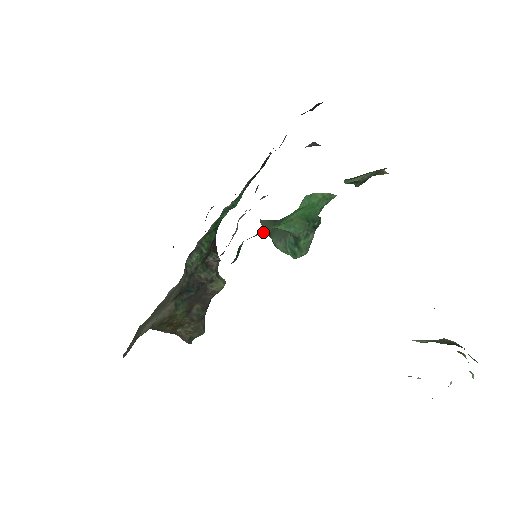
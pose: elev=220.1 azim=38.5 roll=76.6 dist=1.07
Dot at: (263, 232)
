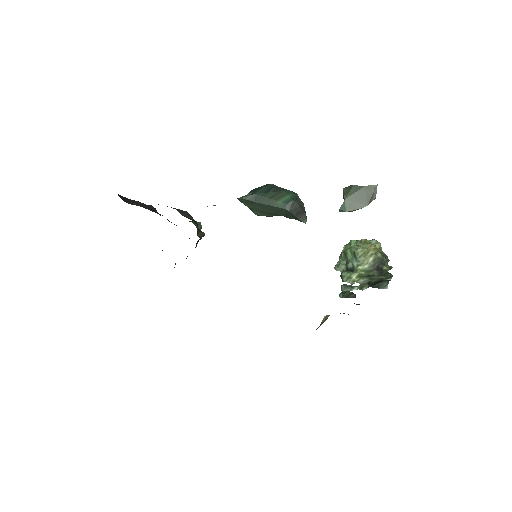
Dot at: occluded
